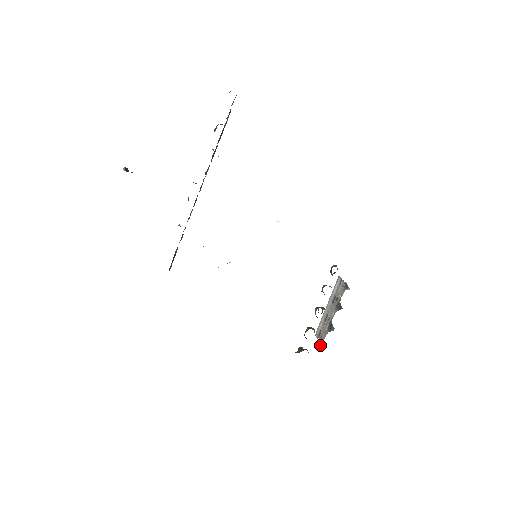
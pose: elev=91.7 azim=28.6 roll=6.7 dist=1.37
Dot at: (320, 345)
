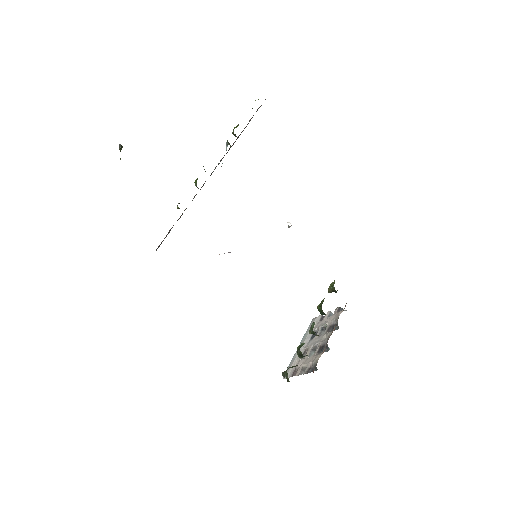
Dot at: (307, 371)
